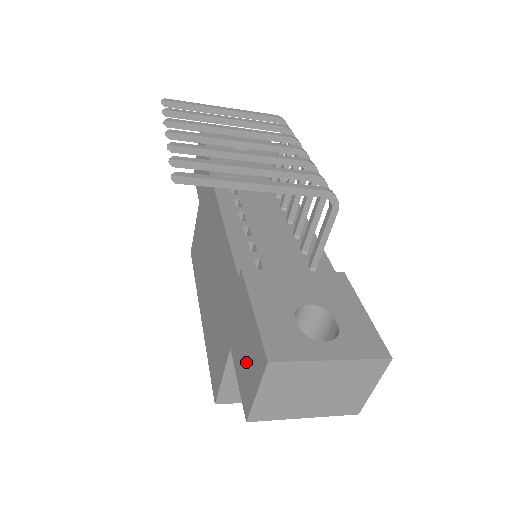
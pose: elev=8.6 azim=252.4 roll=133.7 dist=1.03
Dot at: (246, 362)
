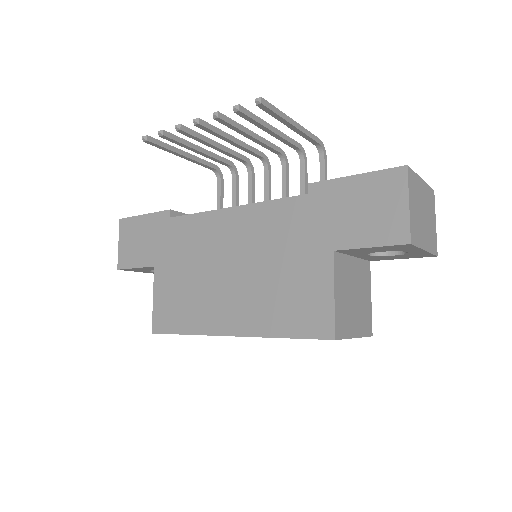
Dot at: (373, 213)
